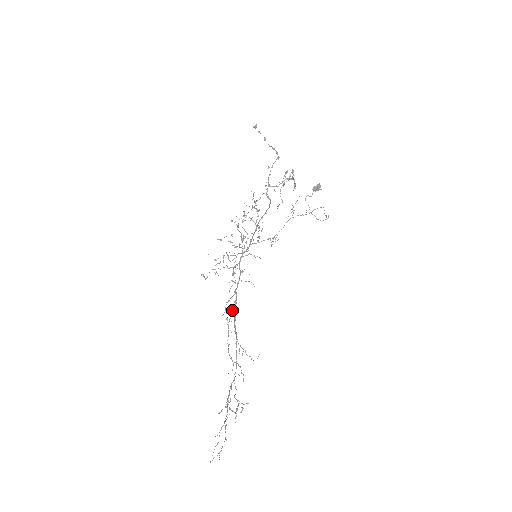
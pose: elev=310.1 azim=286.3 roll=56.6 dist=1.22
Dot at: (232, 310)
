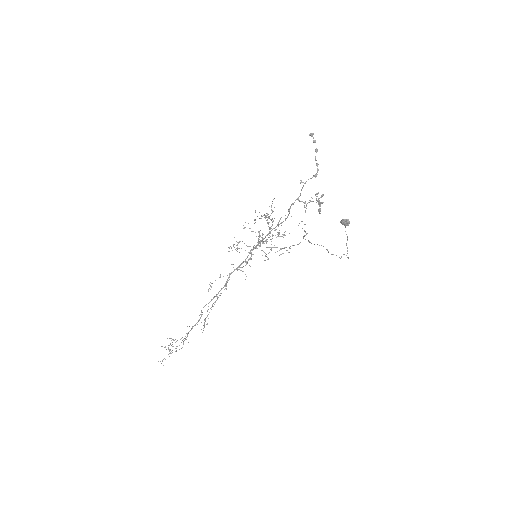
Dot at: (226, 285)
